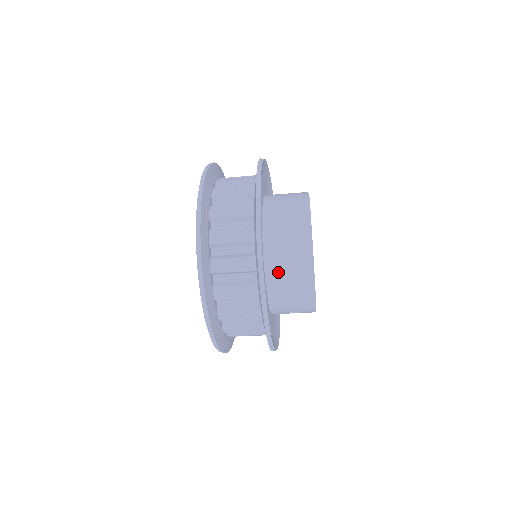
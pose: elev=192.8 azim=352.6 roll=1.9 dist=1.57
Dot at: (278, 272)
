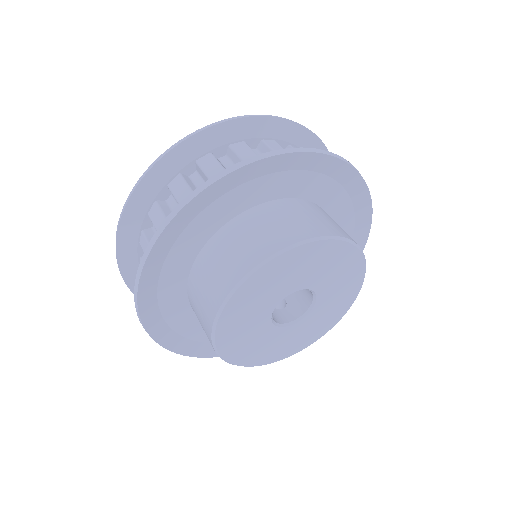
Dot at: occluded
